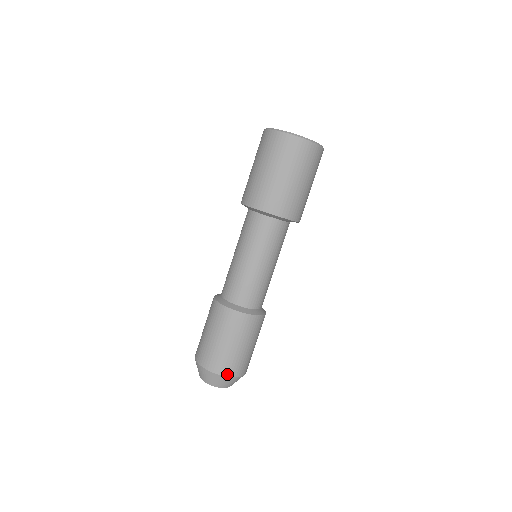
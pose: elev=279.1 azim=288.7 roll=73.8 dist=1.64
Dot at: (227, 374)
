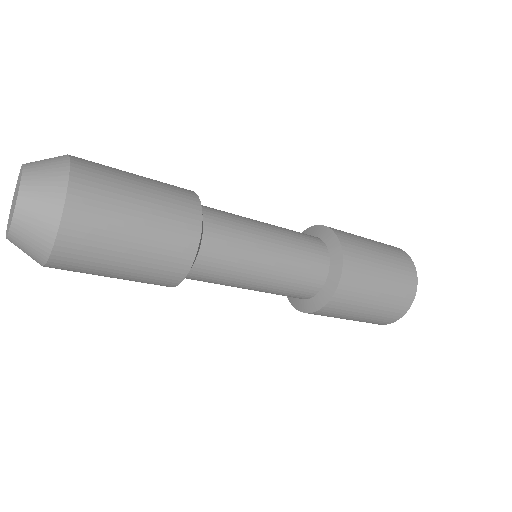
Dot at: (75, 180)
